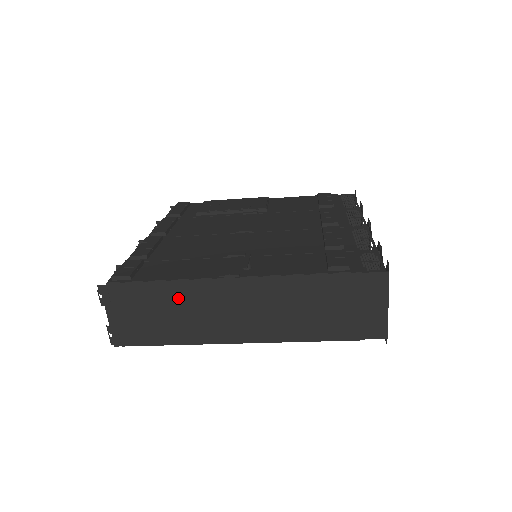
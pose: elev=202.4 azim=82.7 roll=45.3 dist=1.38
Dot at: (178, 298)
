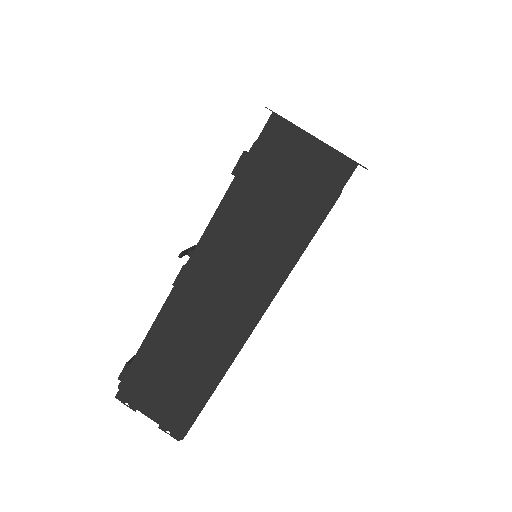
Dot at: (170, 340)
